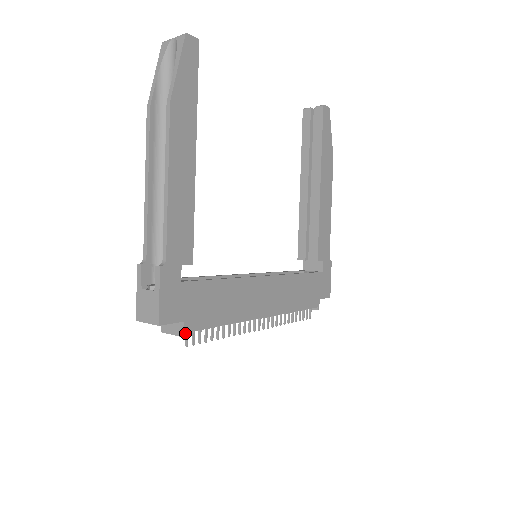
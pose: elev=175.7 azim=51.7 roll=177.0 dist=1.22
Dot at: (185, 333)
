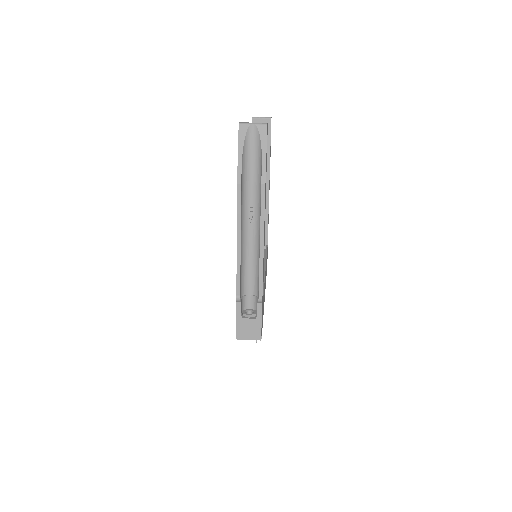
Dot at: occluded
